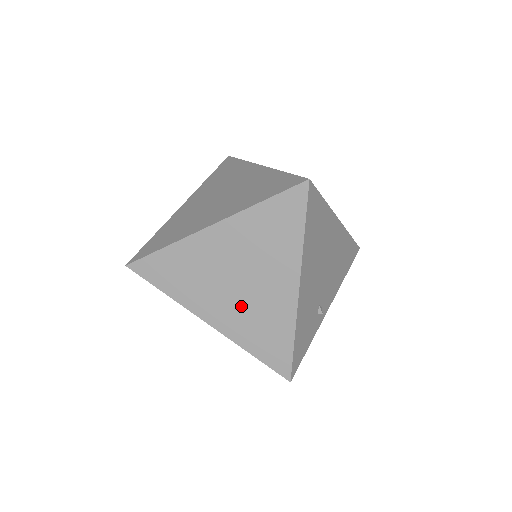
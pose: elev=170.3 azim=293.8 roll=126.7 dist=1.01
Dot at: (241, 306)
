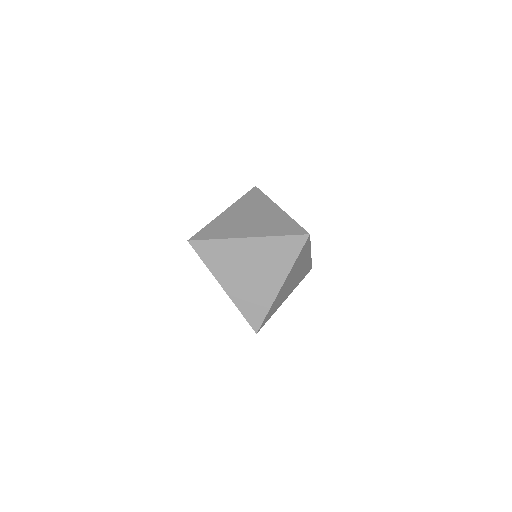
Dot at: (259, 224)
